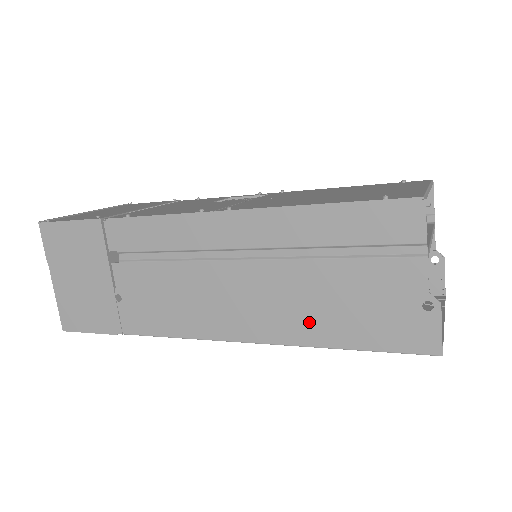
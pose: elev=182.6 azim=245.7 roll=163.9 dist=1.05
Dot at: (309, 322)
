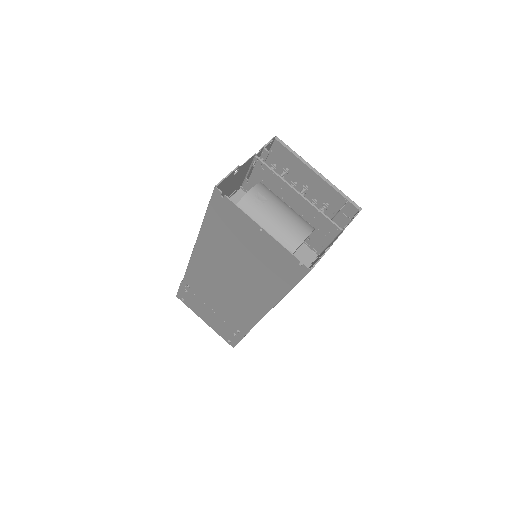
Dot at: occluded
